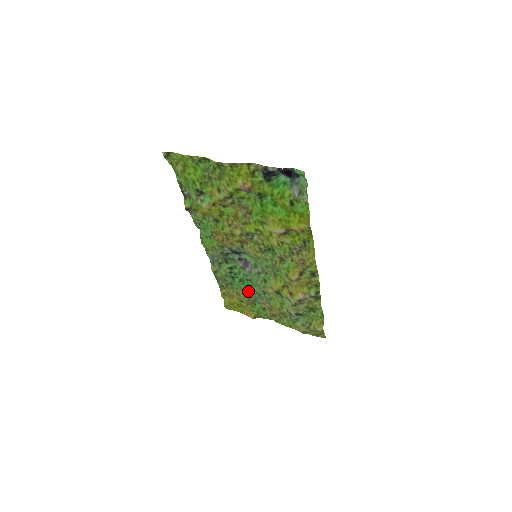
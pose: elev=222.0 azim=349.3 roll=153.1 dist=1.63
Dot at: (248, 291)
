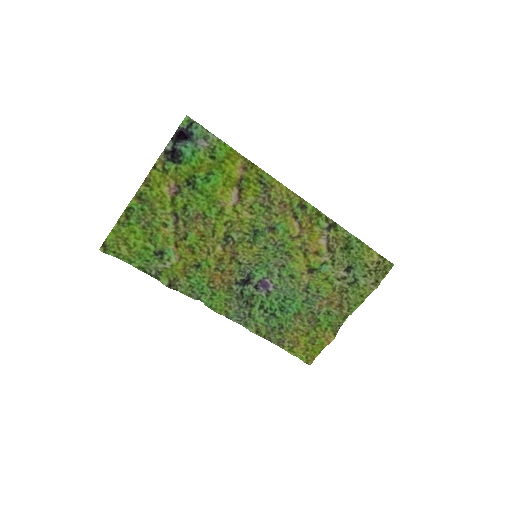
Dot at: (298, 313)
